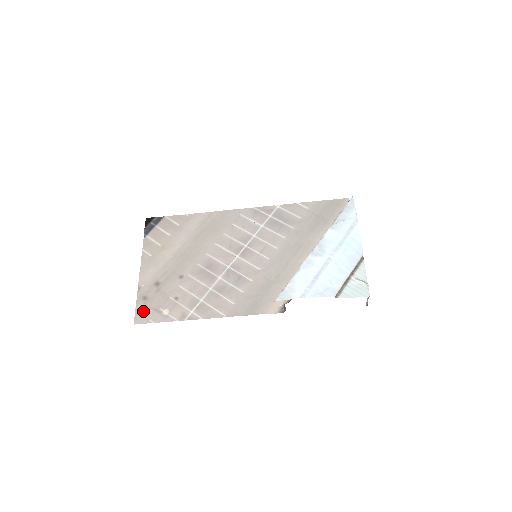
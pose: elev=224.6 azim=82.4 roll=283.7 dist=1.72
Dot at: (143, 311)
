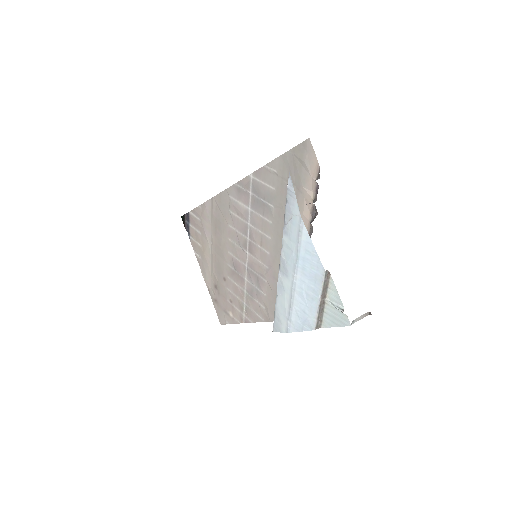
Dot at: (220, 313)
